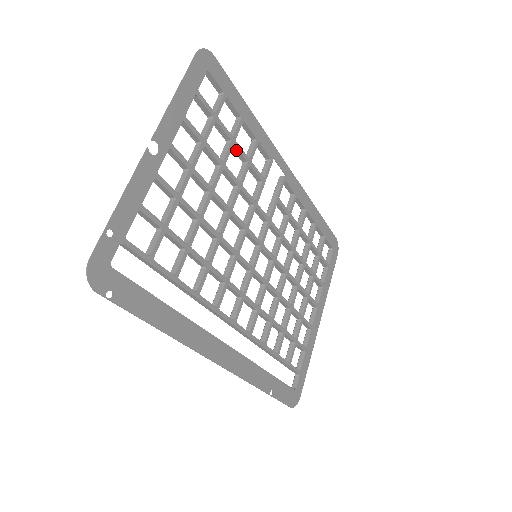
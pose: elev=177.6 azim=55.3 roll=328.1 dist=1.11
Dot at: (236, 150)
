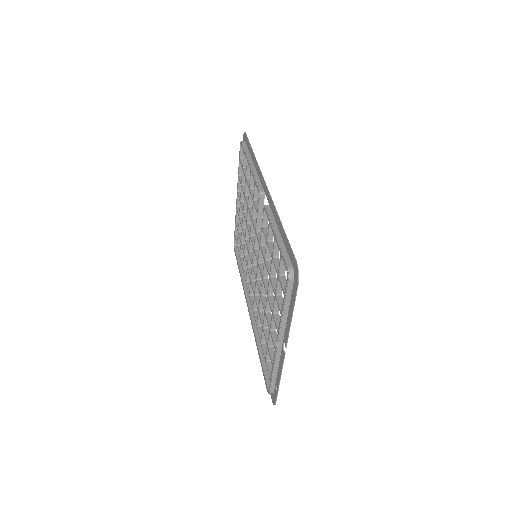
Dot at: occluded
